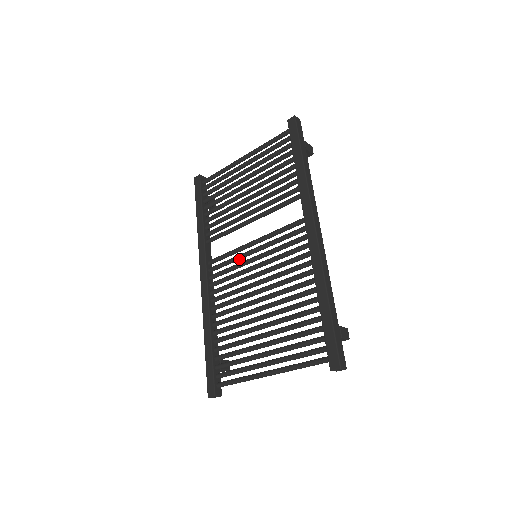
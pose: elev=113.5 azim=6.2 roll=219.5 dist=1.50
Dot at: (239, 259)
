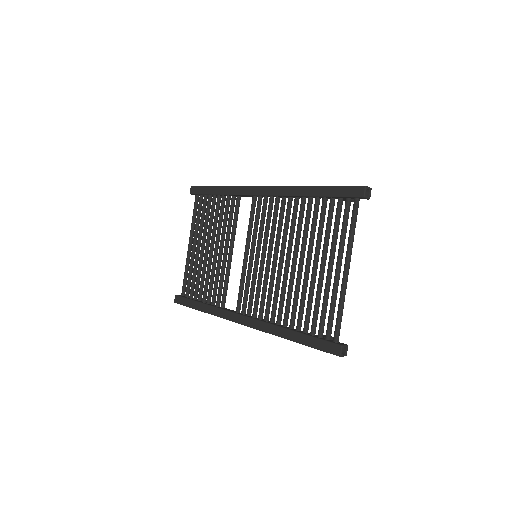
Dot at: (250, 275)
